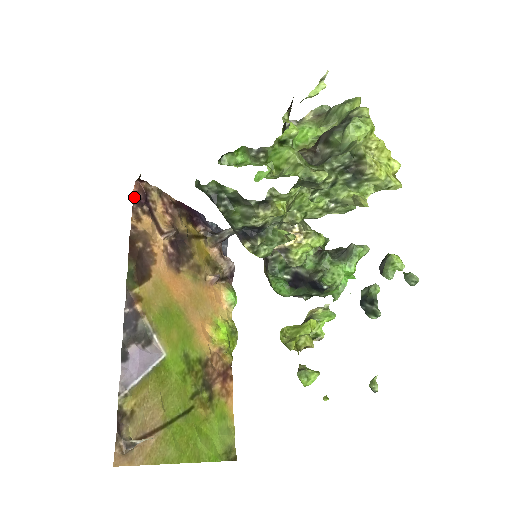
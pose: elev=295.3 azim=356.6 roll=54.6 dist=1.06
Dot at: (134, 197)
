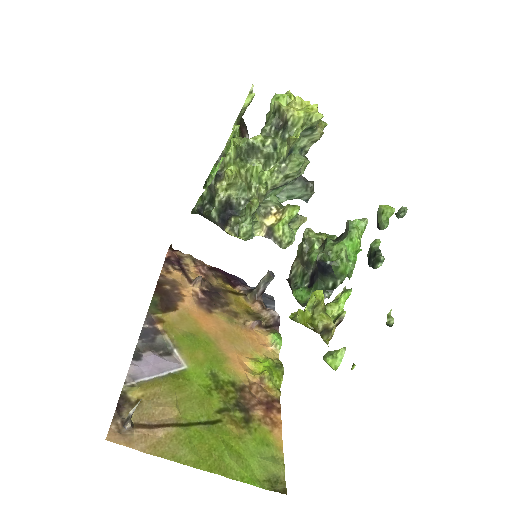
Dot at: (166, 259)
